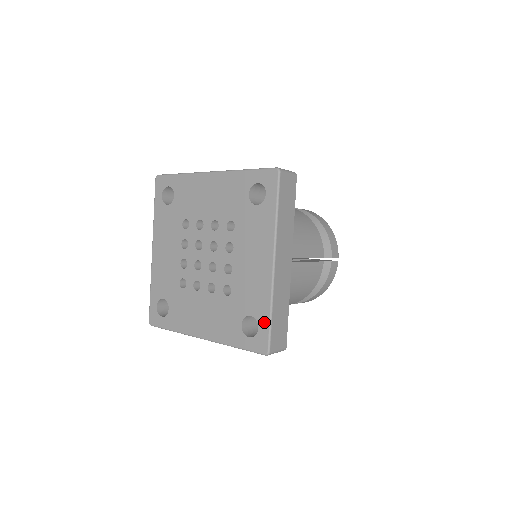
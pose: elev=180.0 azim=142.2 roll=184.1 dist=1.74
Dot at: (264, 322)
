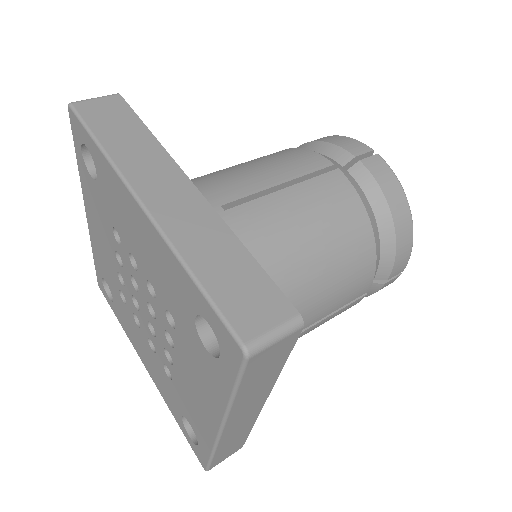
Dot at: (204, 451)
